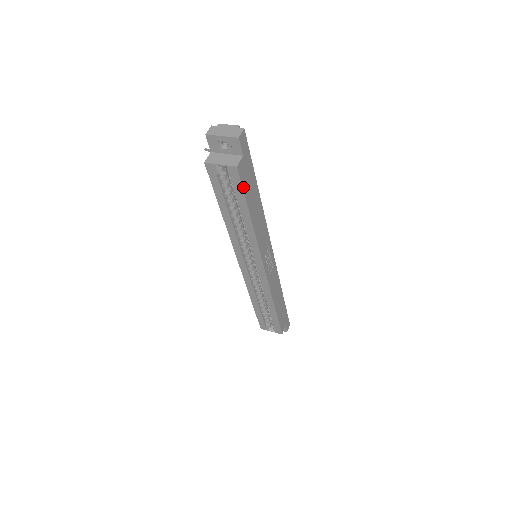
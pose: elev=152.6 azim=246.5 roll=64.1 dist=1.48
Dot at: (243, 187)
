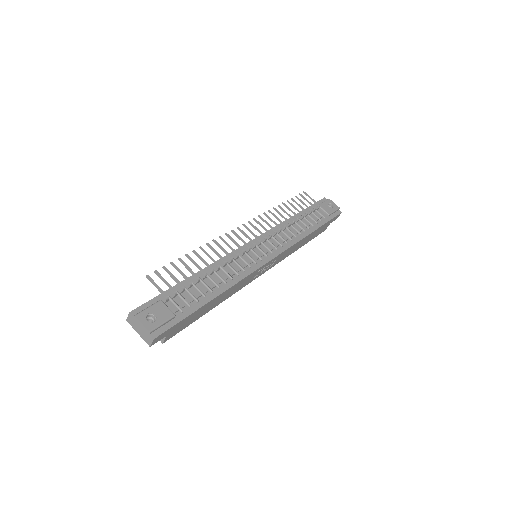
Dot at: occluded
